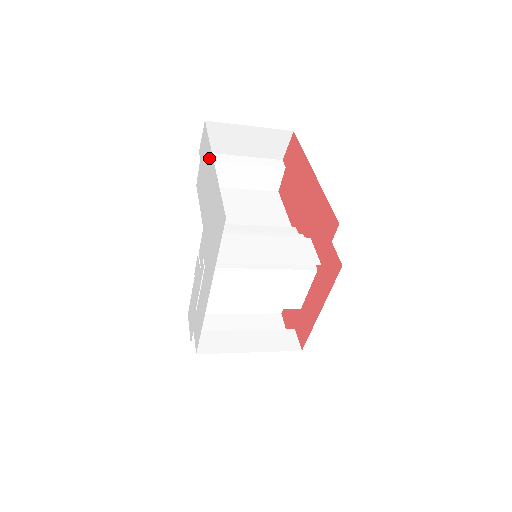
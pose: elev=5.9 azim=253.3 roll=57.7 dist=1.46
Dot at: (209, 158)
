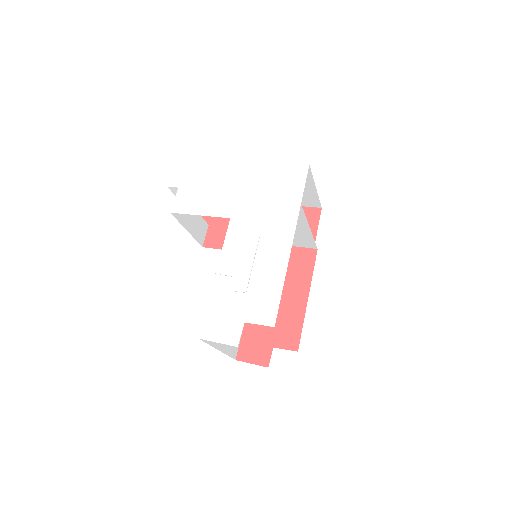
Dot at: (222, 167)
